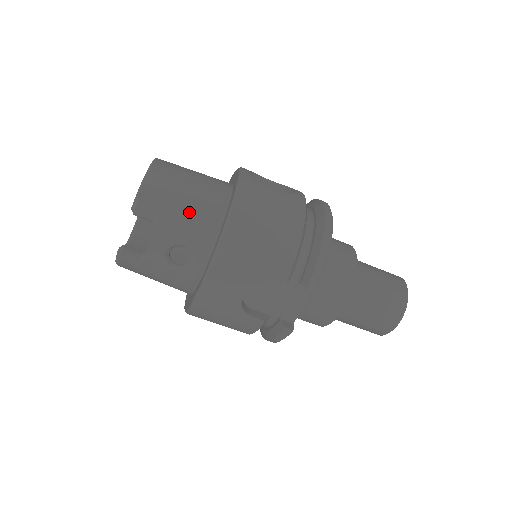
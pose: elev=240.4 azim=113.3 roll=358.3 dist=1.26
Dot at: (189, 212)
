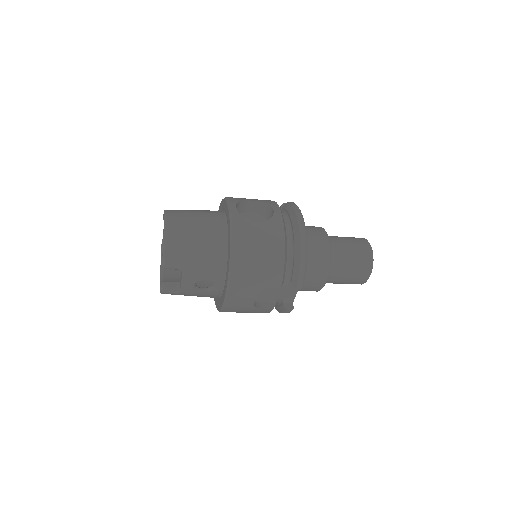
Dot at: (202, 257)
